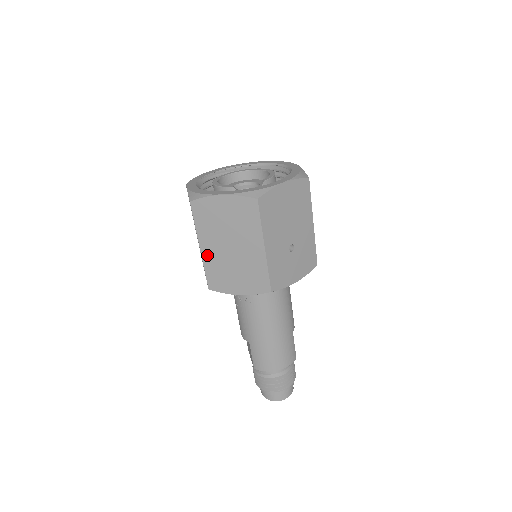
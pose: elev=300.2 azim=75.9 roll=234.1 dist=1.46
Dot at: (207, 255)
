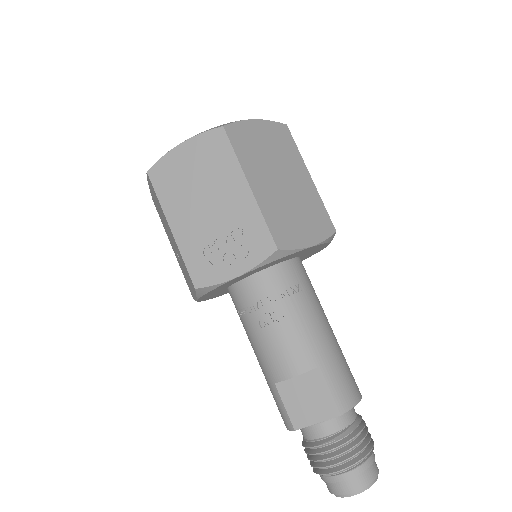
Dot at: (261, 196)
